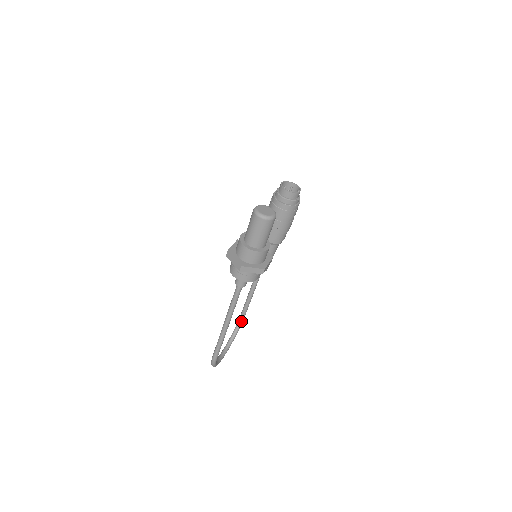
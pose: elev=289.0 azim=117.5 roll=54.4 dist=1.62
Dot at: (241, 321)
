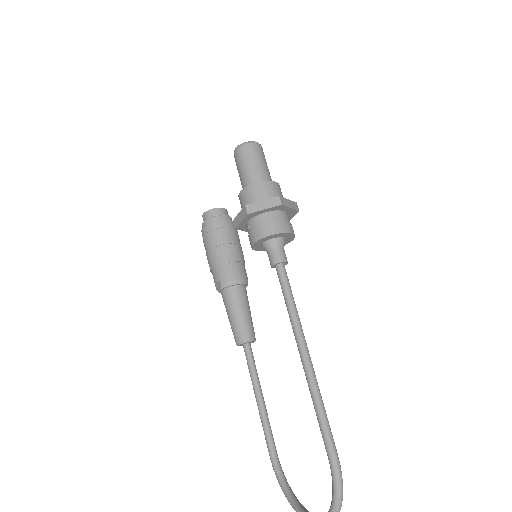
Dot at: (279, 466)
